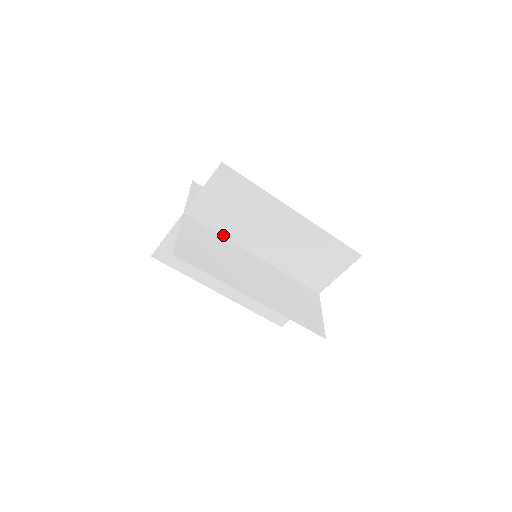
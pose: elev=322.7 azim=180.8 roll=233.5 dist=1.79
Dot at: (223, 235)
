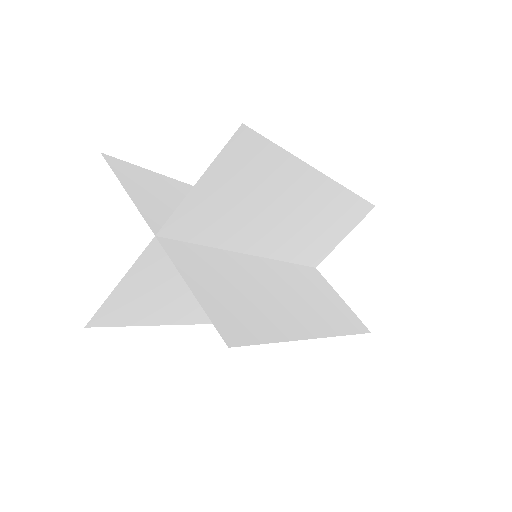
Dot at: (216, 246)
